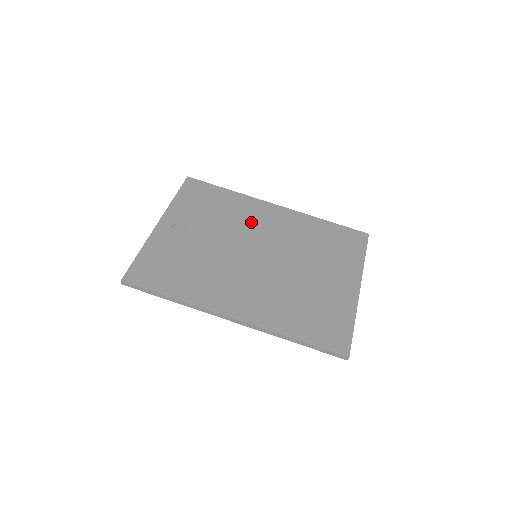
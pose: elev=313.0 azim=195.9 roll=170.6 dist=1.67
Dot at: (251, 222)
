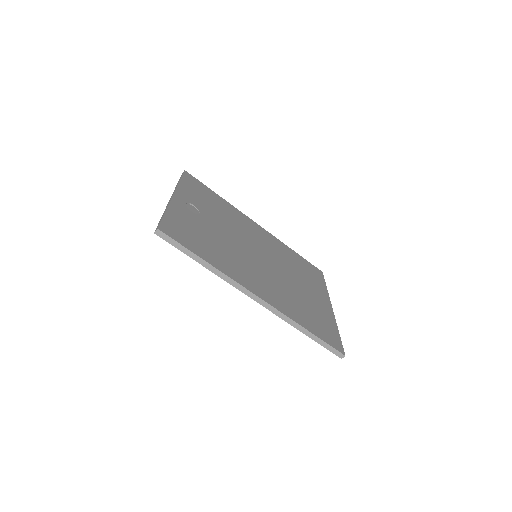
Dot at: (245, 228)
